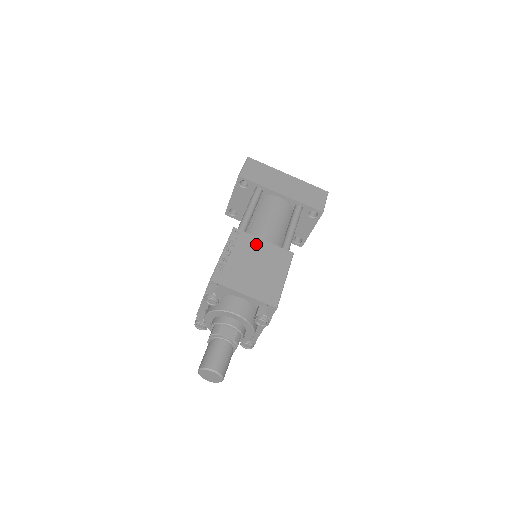
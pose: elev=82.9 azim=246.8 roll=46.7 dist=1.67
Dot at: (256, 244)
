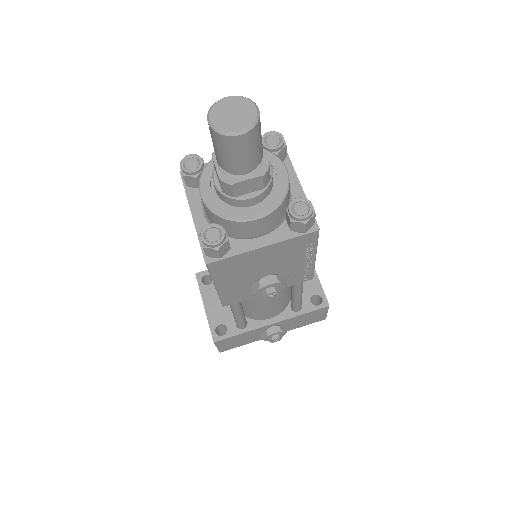
Dot at: occluded
